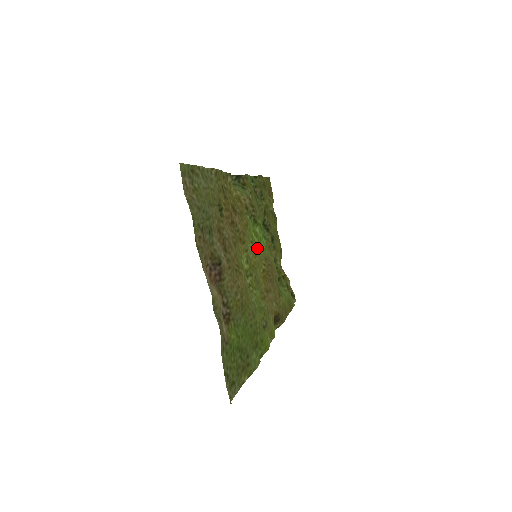
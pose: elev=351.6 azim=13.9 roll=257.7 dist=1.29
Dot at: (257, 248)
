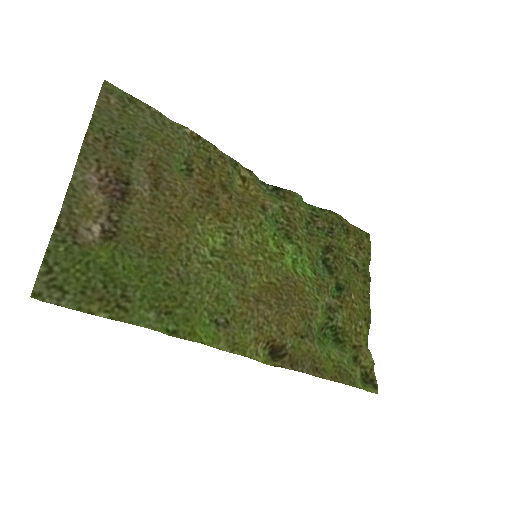
Dot at: (266, 252)
